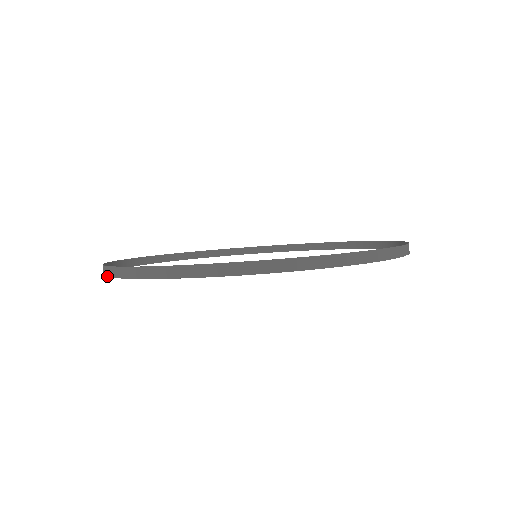
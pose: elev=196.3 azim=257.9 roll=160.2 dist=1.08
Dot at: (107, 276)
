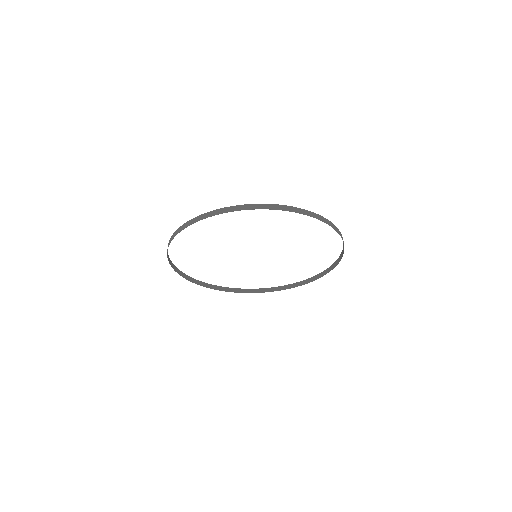
Dot at: occluded
